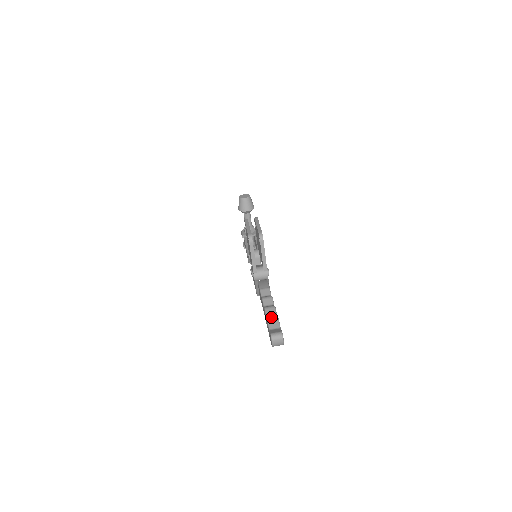
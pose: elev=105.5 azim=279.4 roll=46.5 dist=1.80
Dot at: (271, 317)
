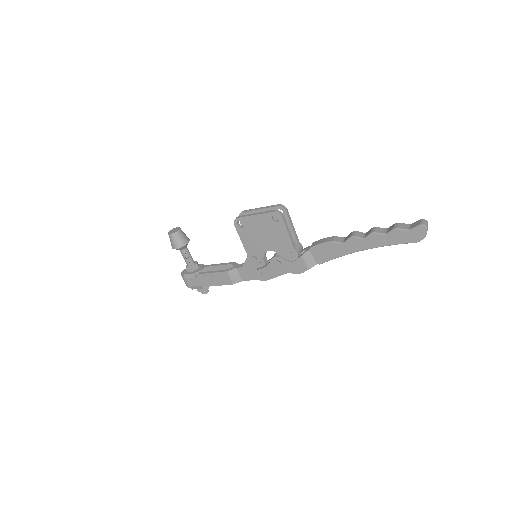
Dot at: (390, 228)
